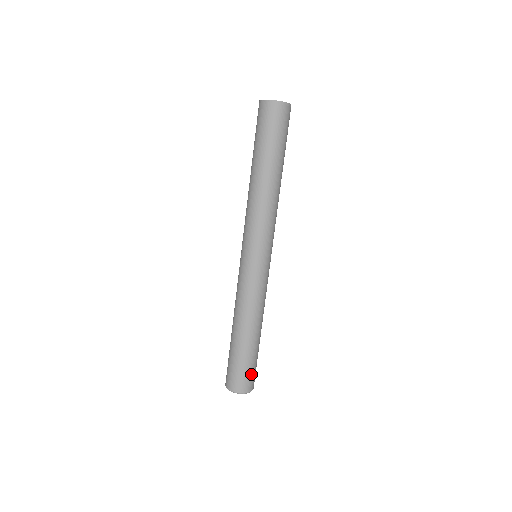
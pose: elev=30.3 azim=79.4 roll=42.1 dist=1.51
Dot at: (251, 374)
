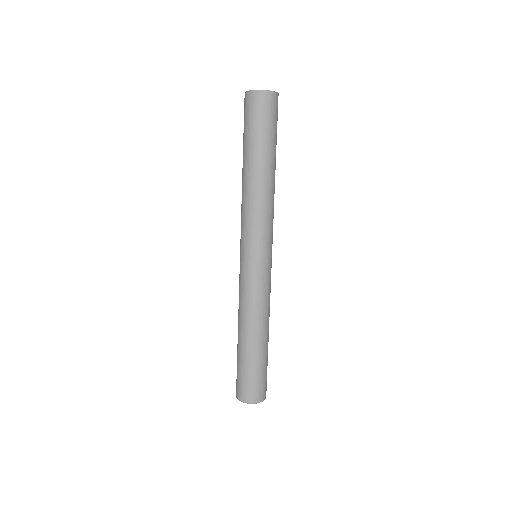
Dot at: (261, 382)
